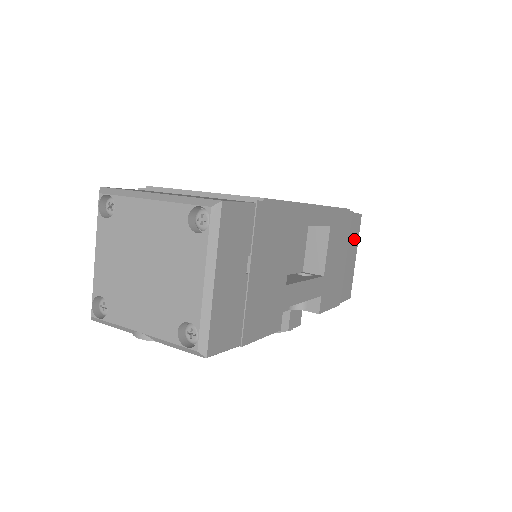
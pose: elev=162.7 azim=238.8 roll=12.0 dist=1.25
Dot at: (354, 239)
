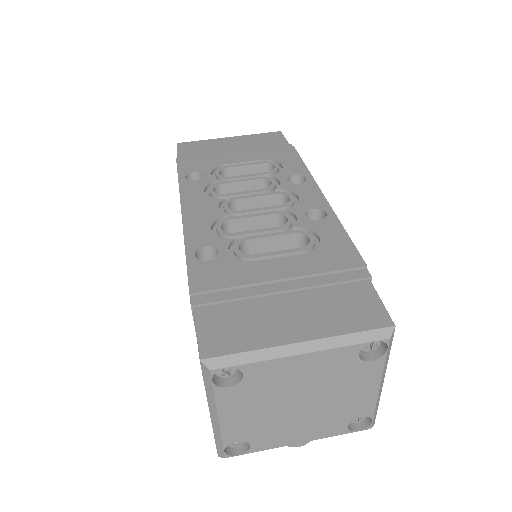
Dot at: occluded
